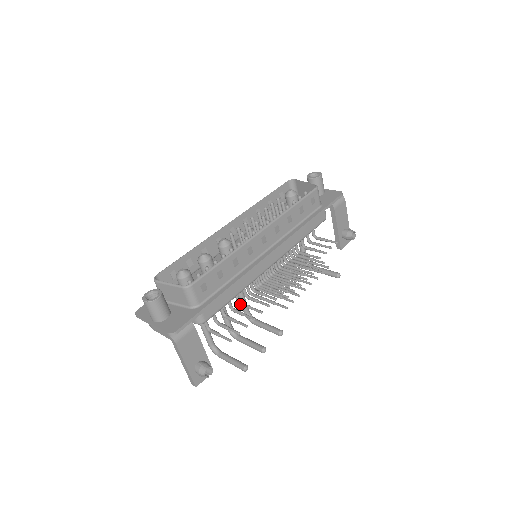
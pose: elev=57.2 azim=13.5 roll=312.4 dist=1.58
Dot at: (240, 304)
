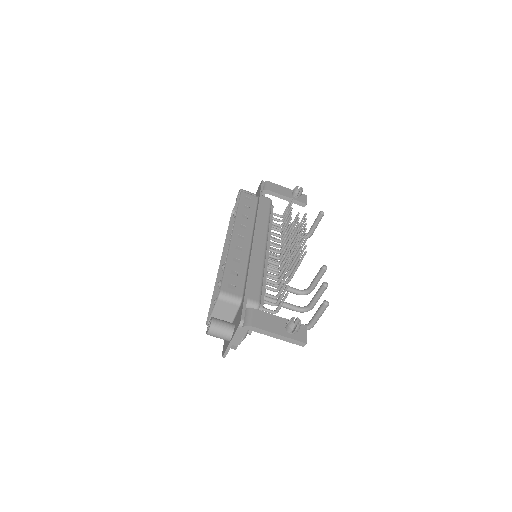
Dot at: (278, 283)
